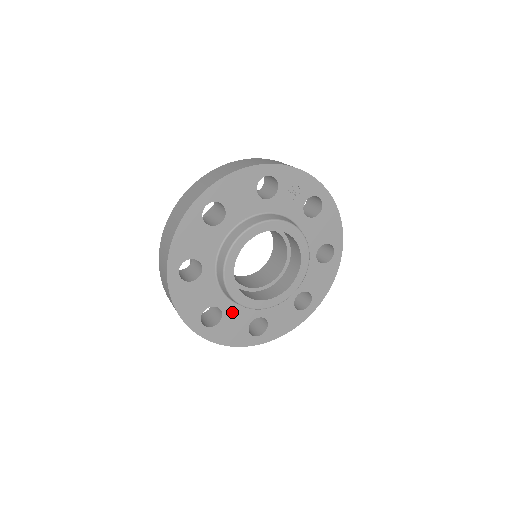
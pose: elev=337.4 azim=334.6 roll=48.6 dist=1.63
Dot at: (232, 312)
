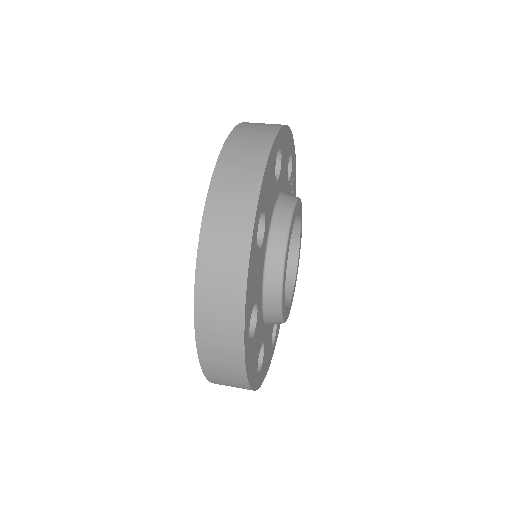
Dot at: (259, 323)
